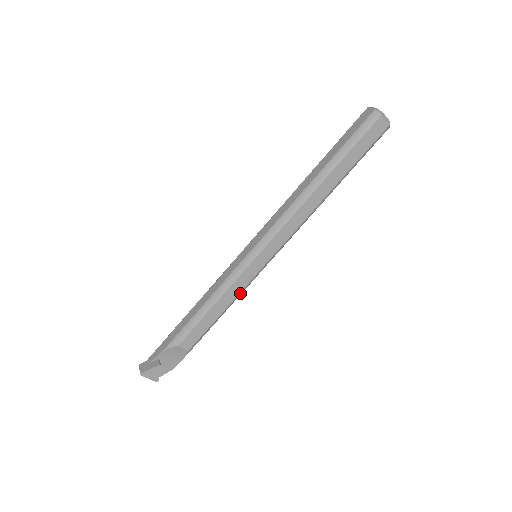
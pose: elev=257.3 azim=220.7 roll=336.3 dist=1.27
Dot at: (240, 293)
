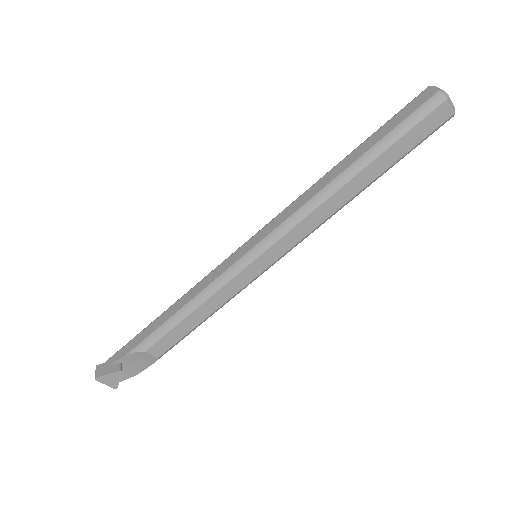
Dot at: (230, 299)
